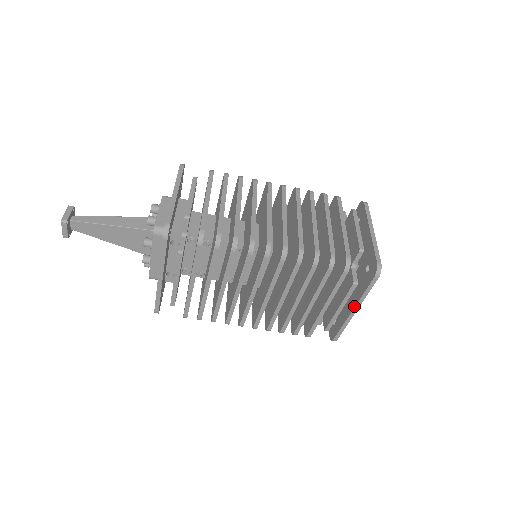
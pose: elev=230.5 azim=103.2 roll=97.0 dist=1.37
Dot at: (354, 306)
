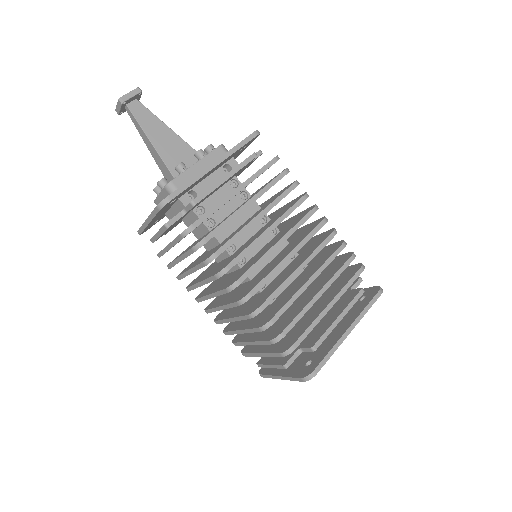
Dot at: (351, 323)
